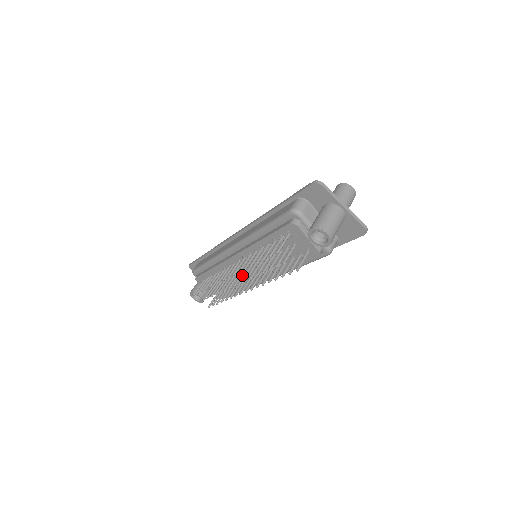
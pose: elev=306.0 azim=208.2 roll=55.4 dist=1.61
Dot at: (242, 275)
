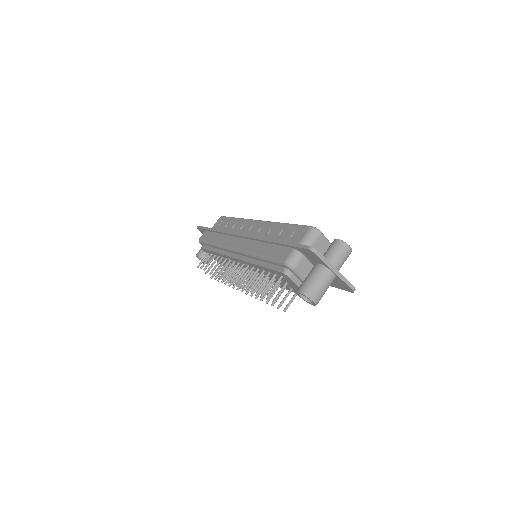
Dot at: (240, 274)
